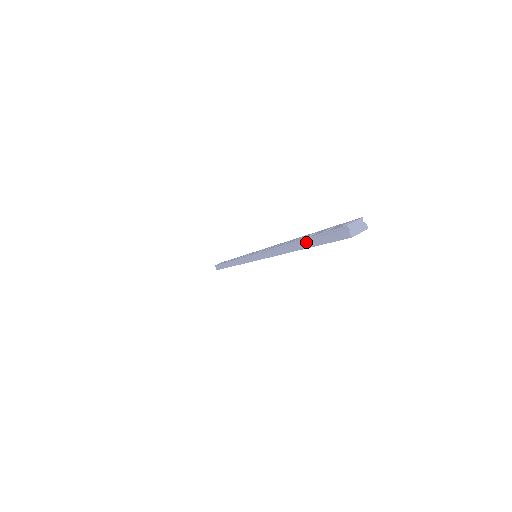
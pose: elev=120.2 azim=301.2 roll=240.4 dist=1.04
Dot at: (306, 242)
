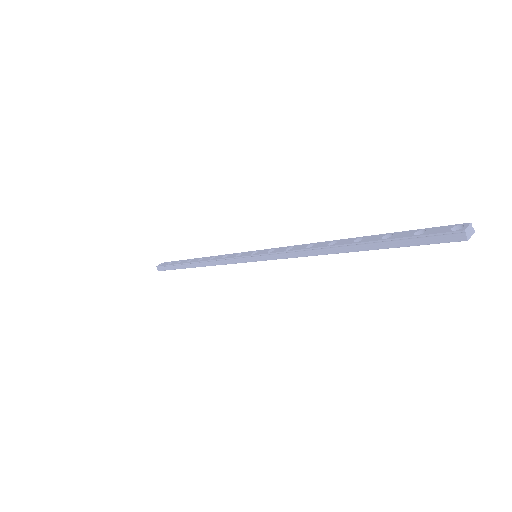
Dot at: (379, 244)
